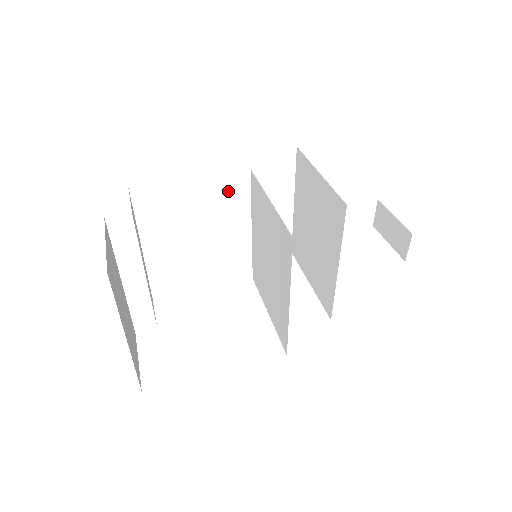
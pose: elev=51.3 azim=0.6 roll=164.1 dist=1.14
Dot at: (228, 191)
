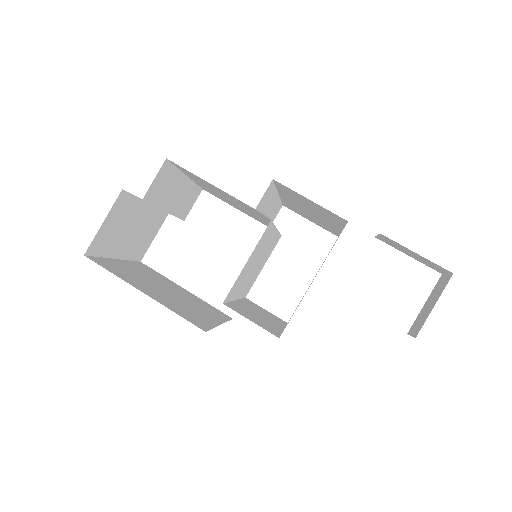
Dot at: (253, 210)
